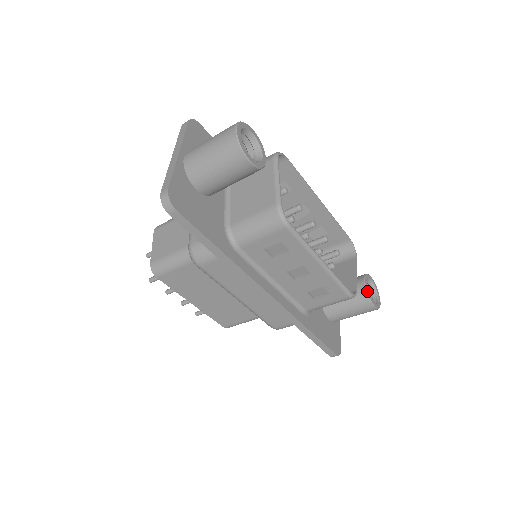
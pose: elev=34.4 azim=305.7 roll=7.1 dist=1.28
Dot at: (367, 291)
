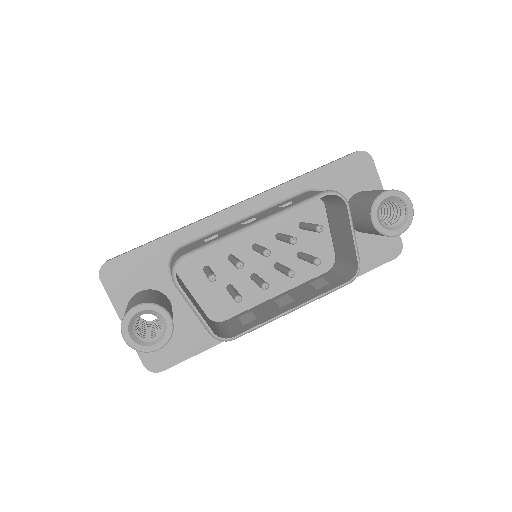
Dot at: (380, 232)
